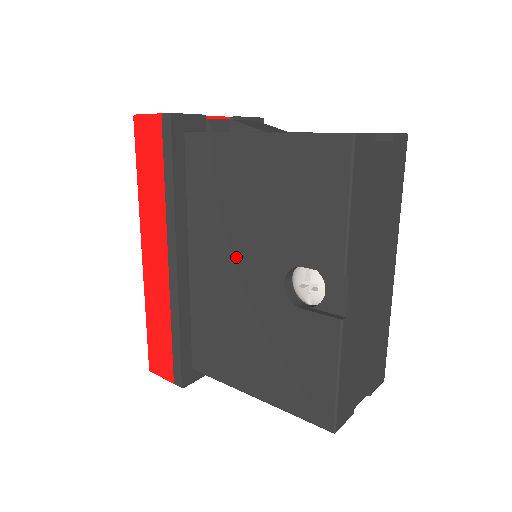
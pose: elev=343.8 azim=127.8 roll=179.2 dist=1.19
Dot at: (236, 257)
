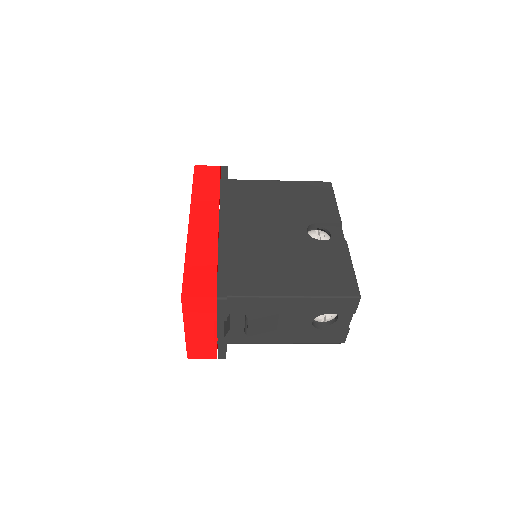
Dot at: (270, 224)
